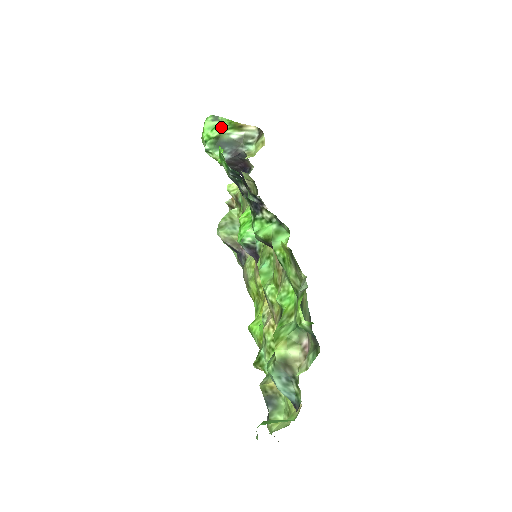
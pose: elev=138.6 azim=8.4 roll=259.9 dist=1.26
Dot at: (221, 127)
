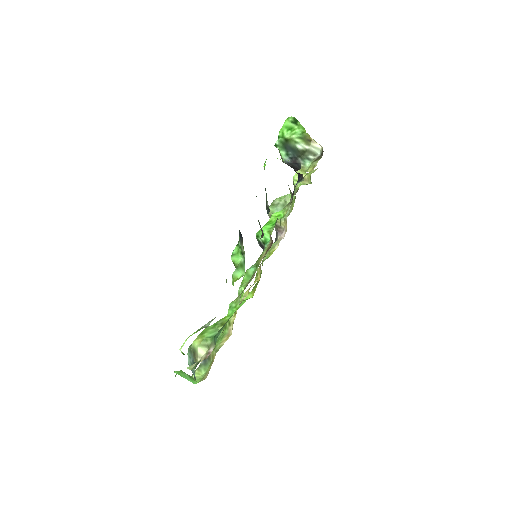
Dot at: (294, 132)
